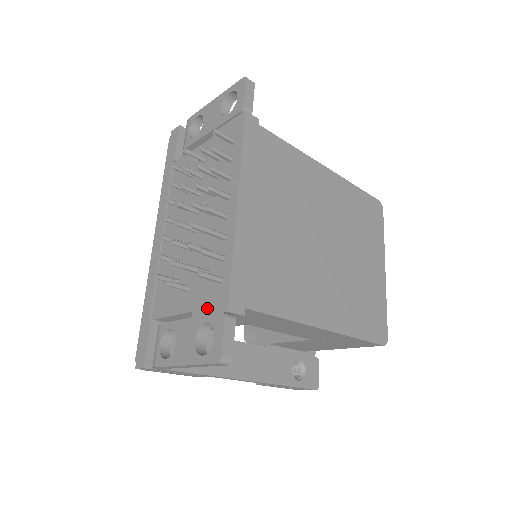
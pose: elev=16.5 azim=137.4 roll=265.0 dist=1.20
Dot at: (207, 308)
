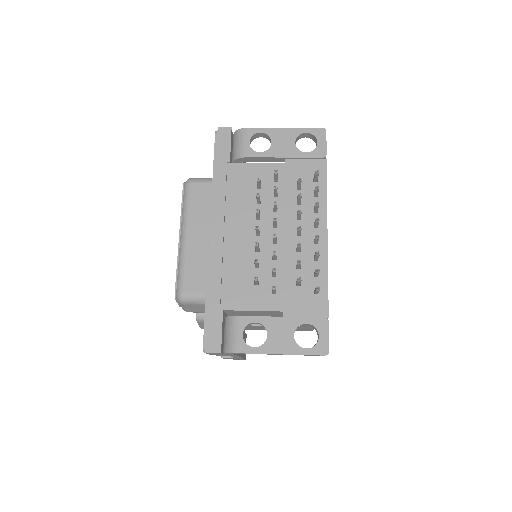
Dot at: (303, 312)
